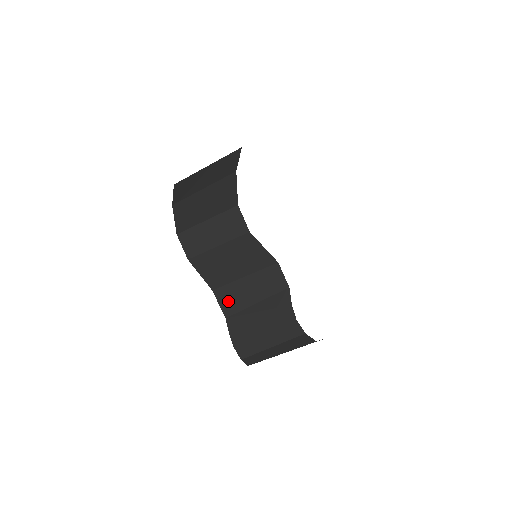
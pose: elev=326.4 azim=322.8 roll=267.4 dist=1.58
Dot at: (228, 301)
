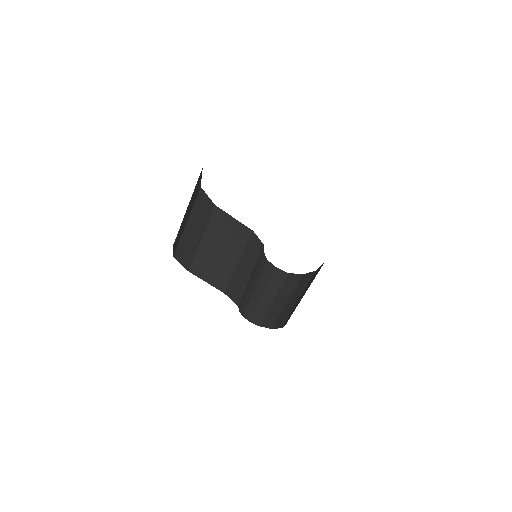
Dot at: (235, 292)
